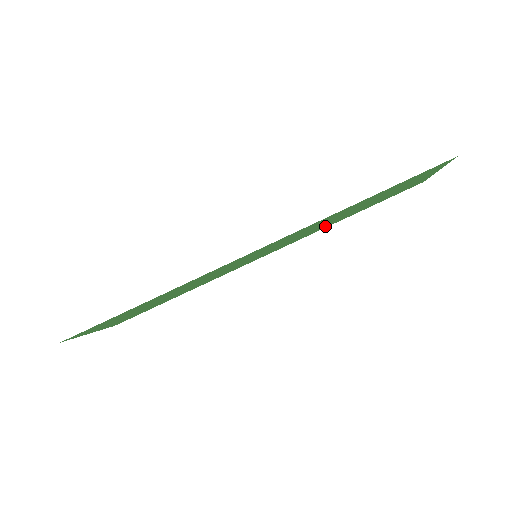
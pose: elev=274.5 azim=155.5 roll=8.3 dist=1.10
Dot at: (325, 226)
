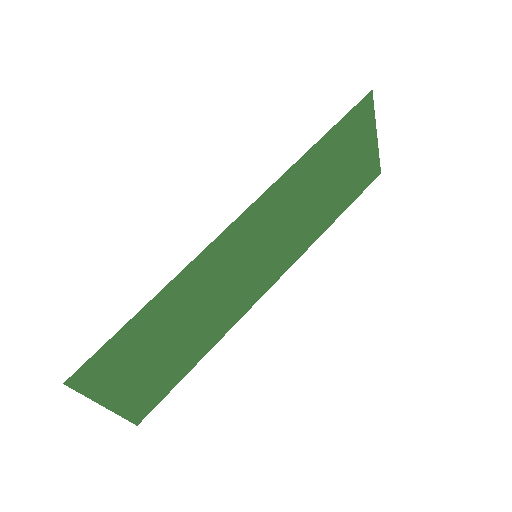
Dot at: (314, 229)
